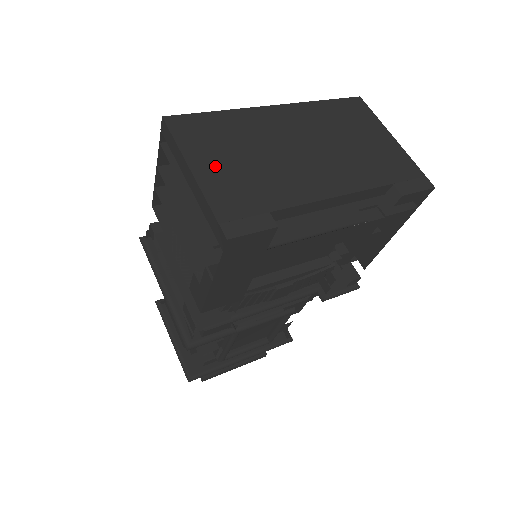
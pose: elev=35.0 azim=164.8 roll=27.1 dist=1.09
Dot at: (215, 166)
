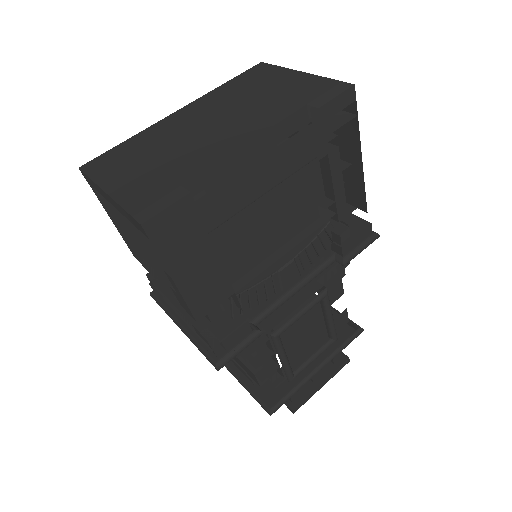
Dot at: (126, 178)
